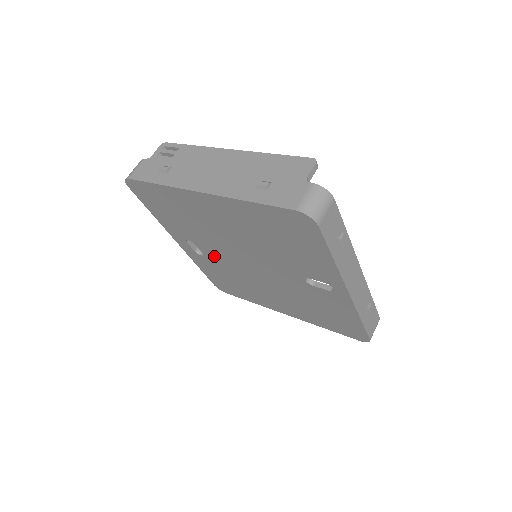
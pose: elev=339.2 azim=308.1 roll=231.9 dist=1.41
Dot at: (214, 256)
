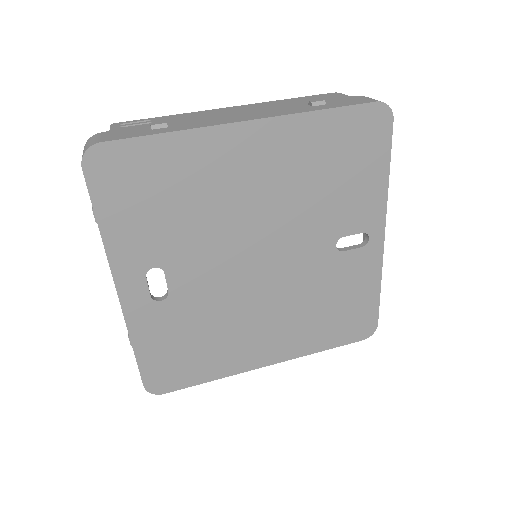
Dot at: (192, 285)
